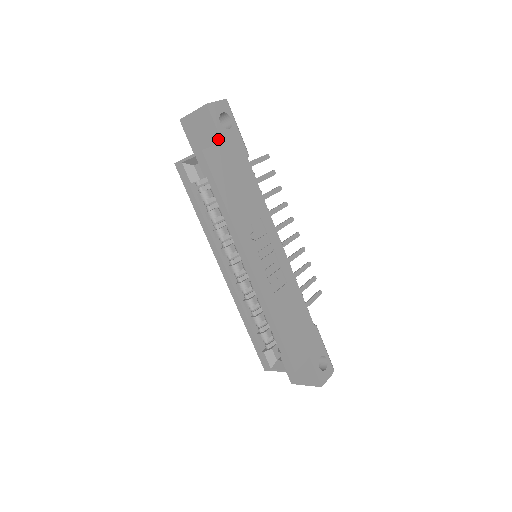
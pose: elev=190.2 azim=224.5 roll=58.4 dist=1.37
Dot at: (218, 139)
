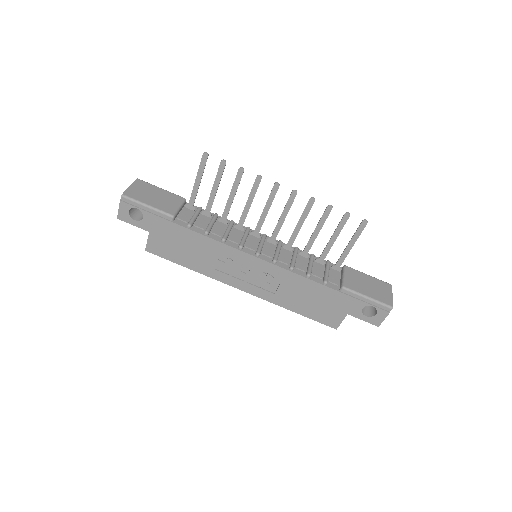
Dot at: (146, 229)
